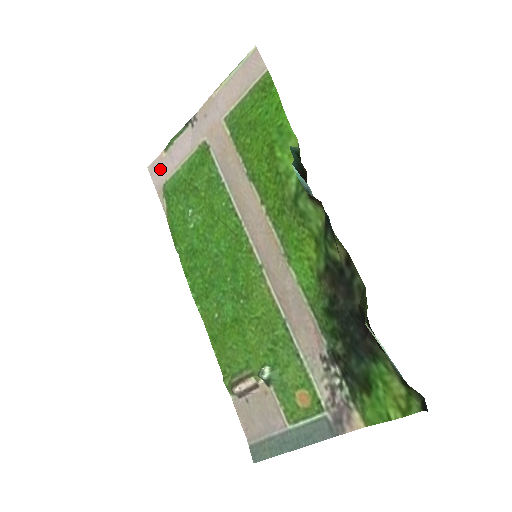
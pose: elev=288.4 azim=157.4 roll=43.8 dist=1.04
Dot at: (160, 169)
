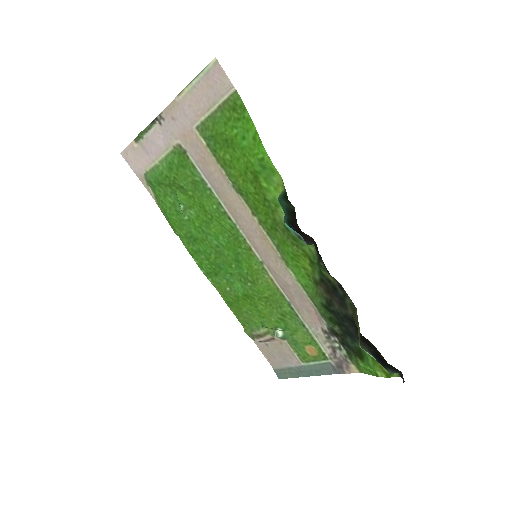
Dot at: (135, 158)
